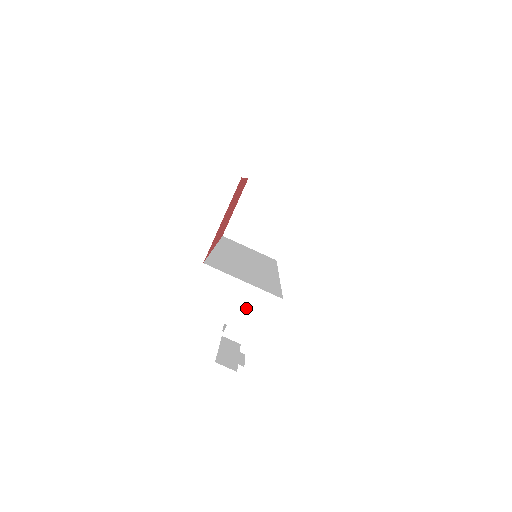
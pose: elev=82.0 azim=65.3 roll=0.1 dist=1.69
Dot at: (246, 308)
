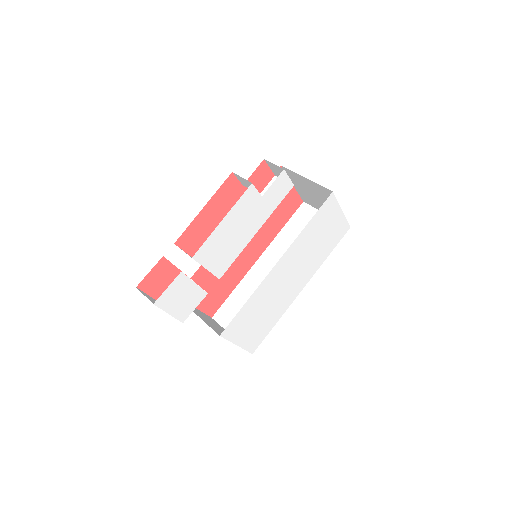
Dot at: occluded
